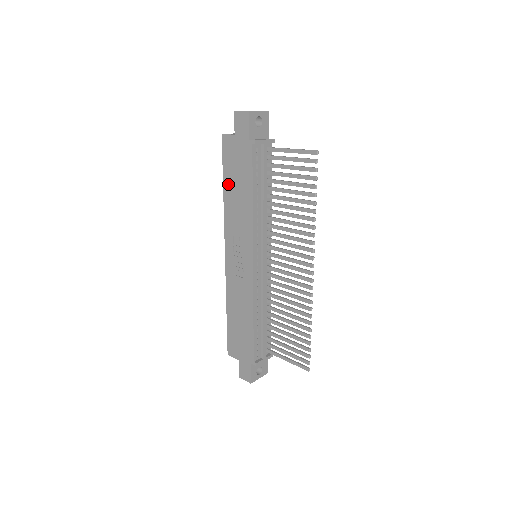
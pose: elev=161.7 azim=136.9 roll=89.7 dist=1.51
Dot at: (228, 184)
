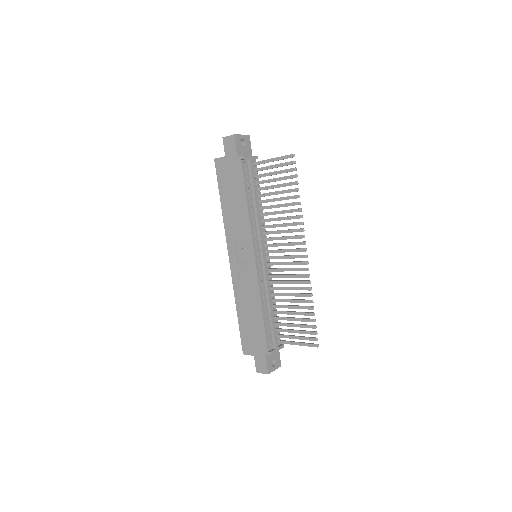
Dot at: (224, 198)
